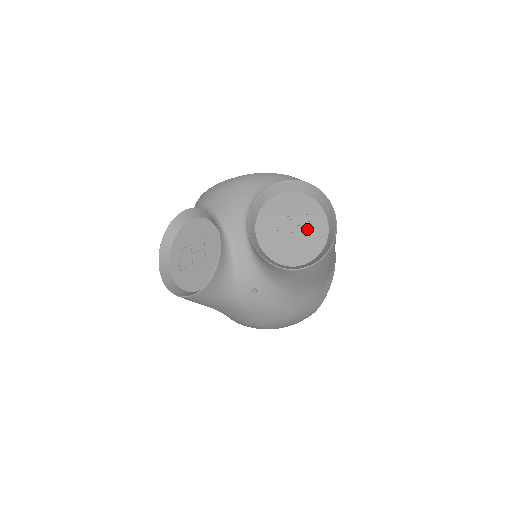
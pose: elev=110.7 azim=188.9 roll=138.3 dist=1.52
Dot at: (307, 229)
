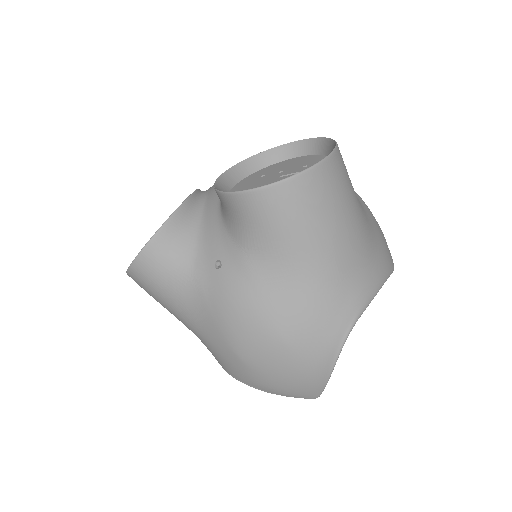
Dot at: occluded
